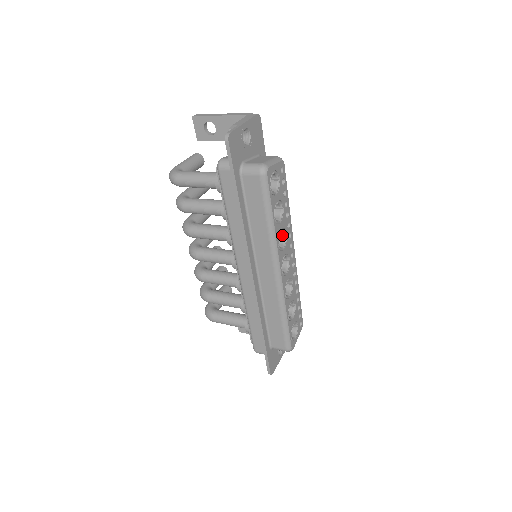
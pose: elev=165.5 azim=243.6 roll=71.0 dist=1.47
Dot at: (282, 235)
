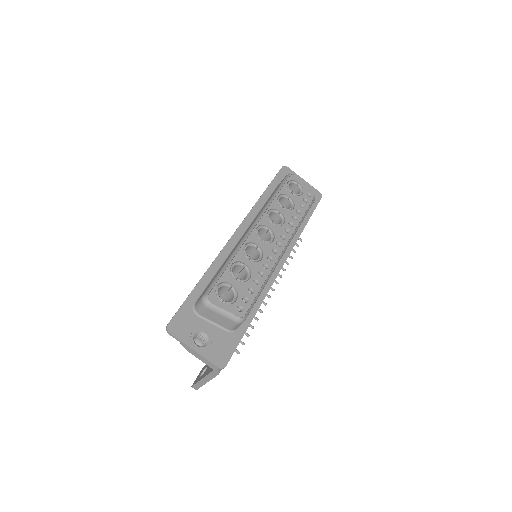
Dot at: (281, 225)
